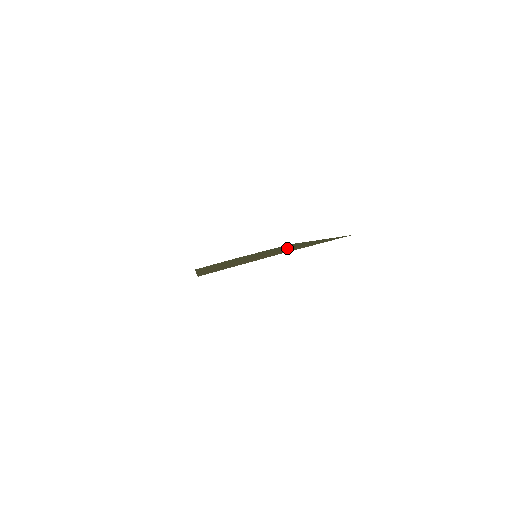
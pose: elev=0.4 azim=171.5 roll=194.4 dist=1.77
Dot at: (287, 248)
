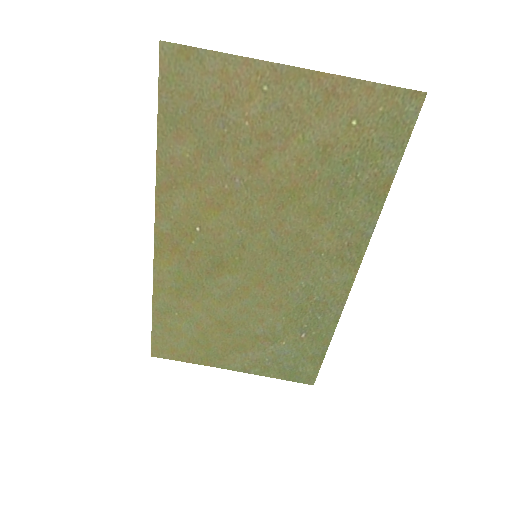
Dot at: (310, 228)
